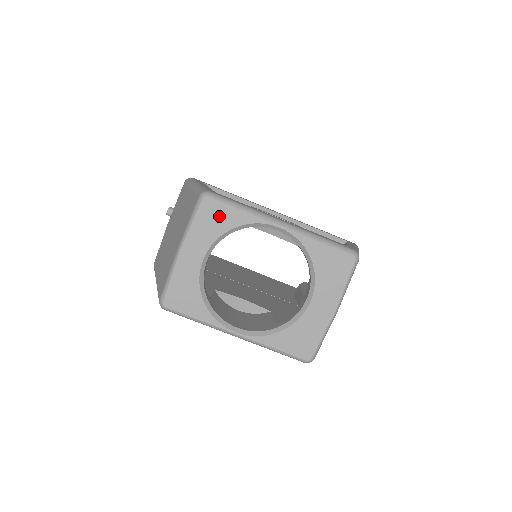
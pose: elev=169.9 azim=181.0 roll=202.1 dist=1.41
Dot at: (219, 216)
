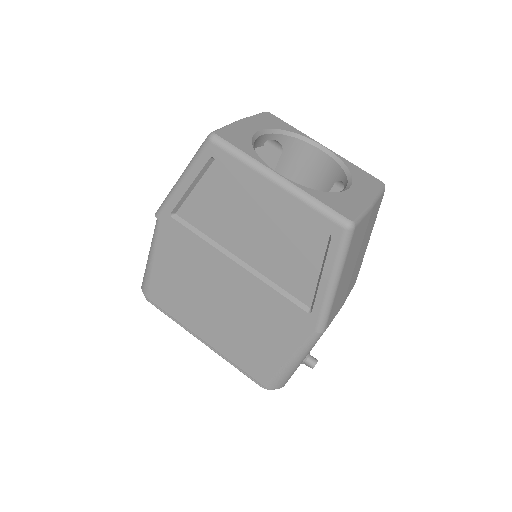
Dot at: (277, 122)
